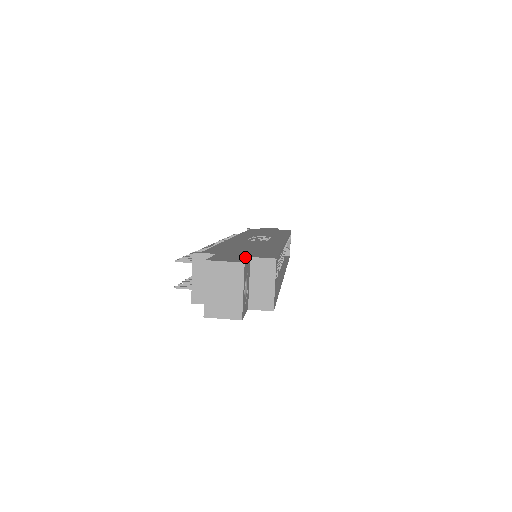
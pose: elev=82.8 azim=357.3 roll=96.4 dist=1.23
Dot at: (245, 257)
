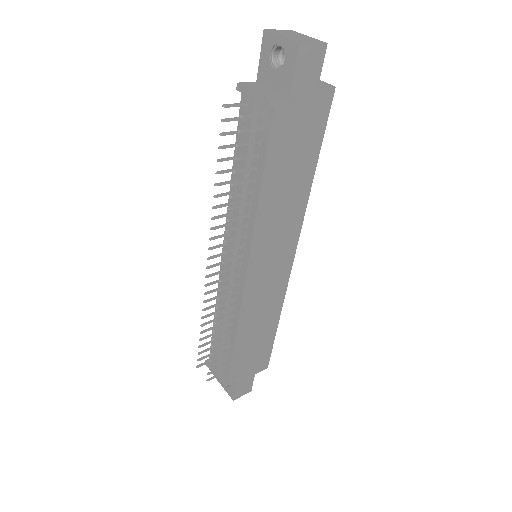
Dot at: occluded
